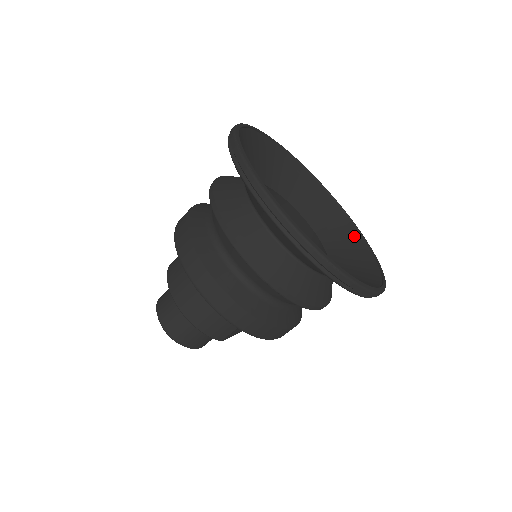
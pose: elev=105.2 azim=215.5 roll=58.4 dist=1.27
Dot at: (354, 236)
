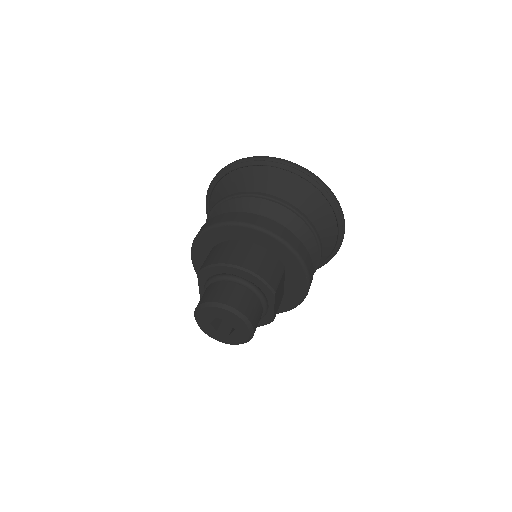
Dot at: occluded
